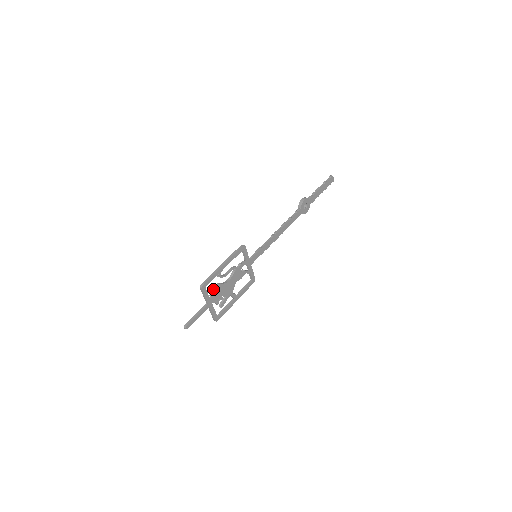
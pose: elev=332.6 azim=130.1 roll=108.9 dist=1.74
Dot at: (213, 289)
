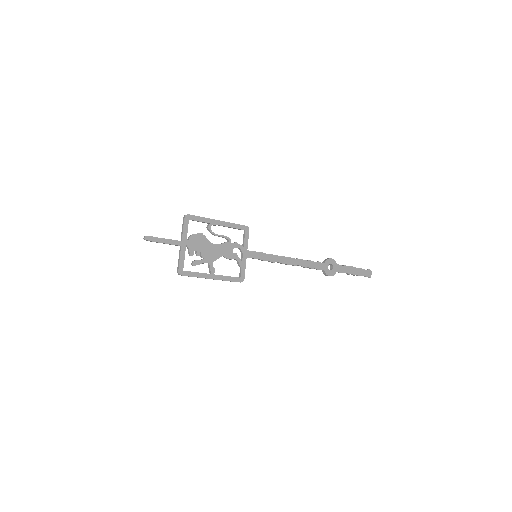
Dot at: occluded
